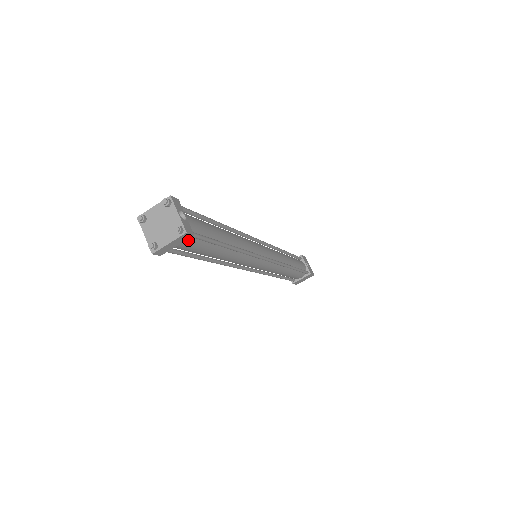
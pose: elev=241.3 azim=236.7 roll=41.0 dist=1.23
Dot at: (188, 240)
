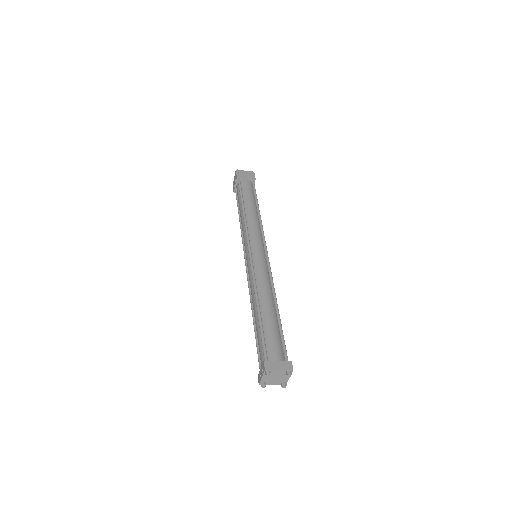
Dot at: occluded
